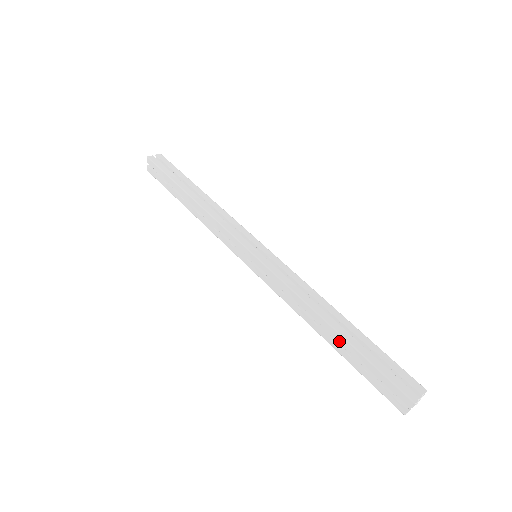
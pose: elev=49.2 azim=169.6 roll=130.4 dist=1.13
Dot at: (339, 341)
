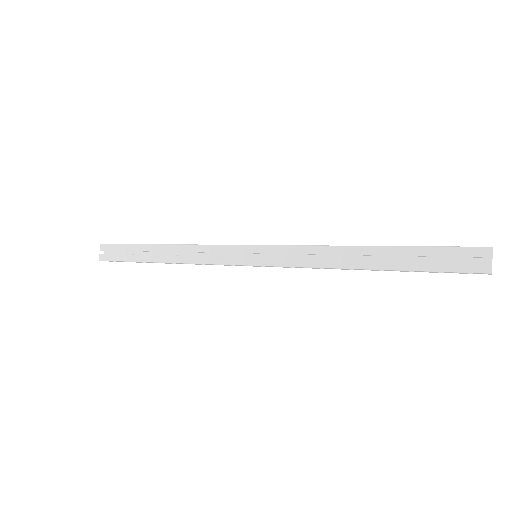
Dot at: occluded
